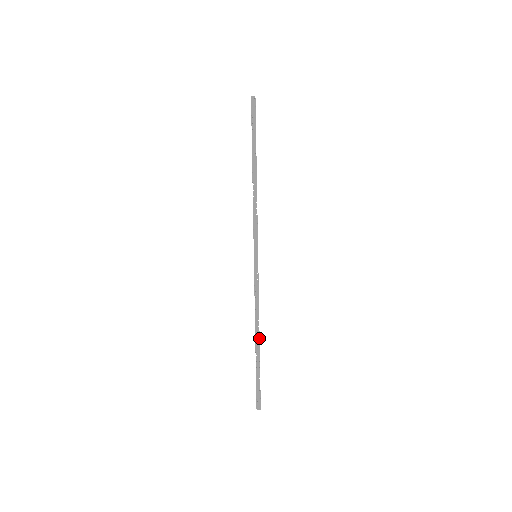
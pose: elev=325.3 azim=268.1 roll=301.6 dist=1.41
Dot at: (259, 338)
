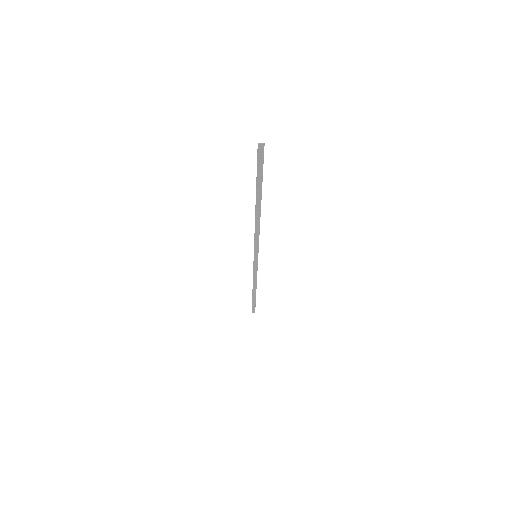
Dot at: occluded
